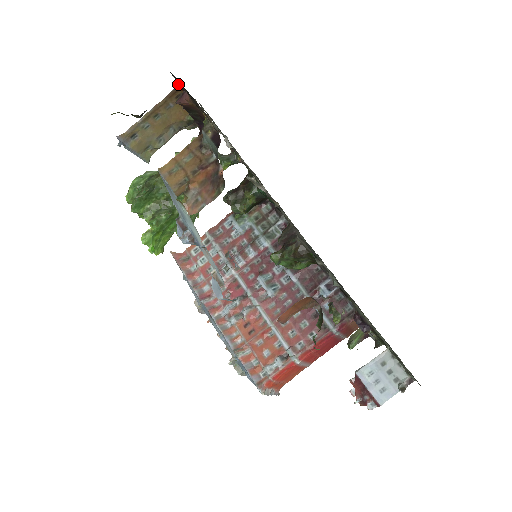
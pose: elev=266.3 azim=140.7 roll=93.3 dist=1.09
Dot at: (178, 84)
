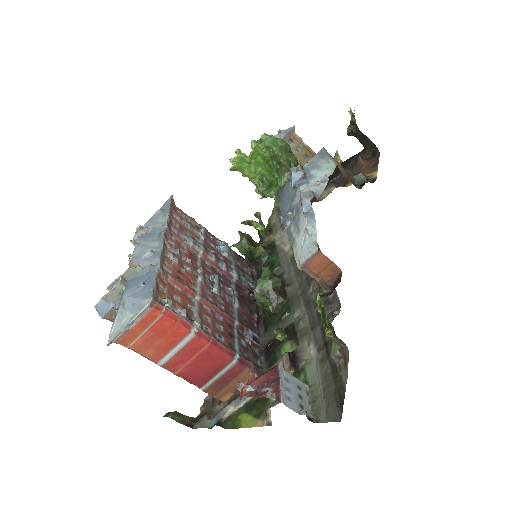
Dot at: (367, 156)
